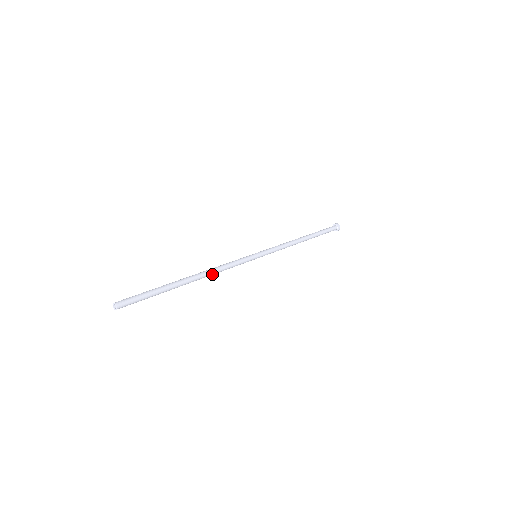
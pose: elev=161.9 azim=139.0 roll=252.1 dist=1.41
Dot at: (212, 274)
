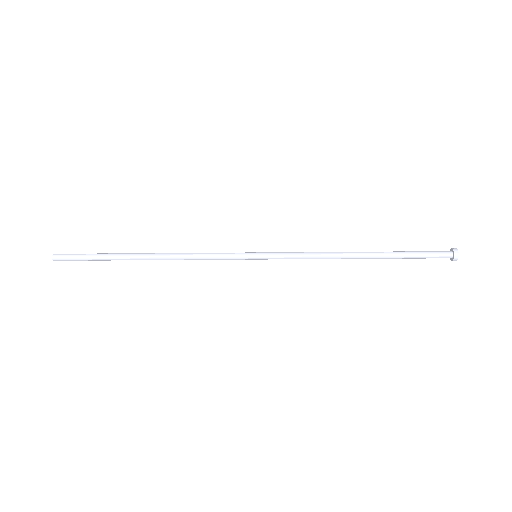
Dot at: (176, 257)
